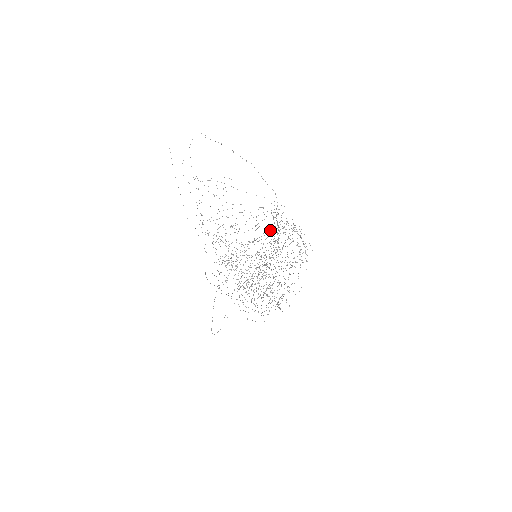
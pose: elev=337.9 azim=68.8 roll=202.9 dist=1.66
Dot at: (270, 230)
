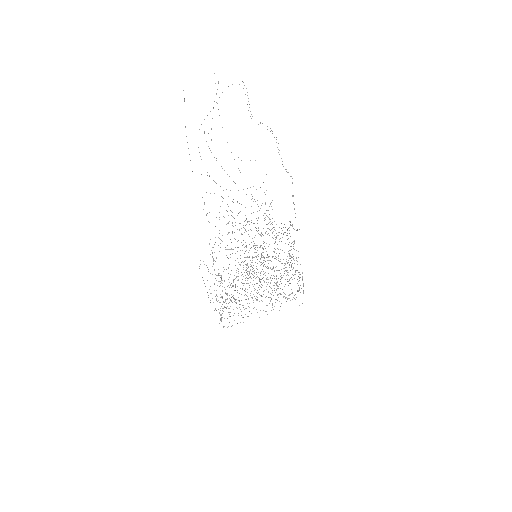
Dot at: occluded
